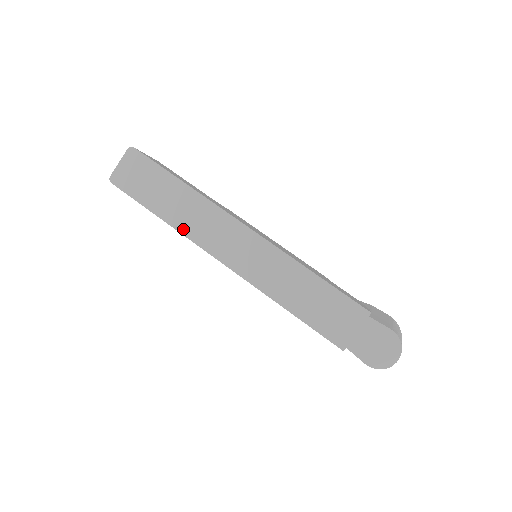
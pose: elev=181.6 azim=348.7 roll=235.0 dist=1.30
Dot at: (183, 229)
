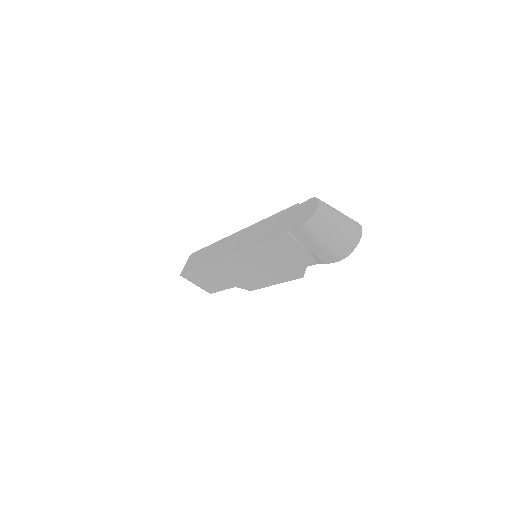
Dot at: (208, 262)
